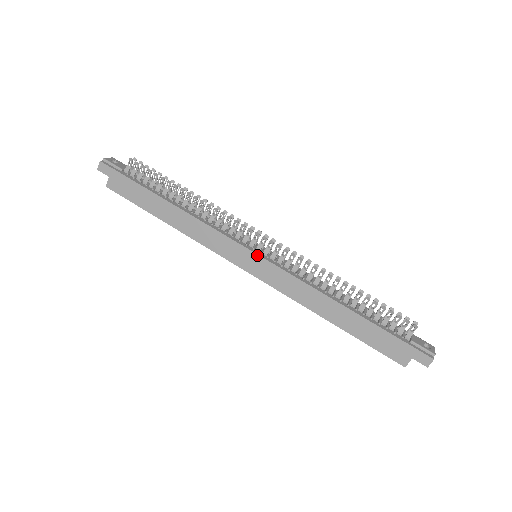
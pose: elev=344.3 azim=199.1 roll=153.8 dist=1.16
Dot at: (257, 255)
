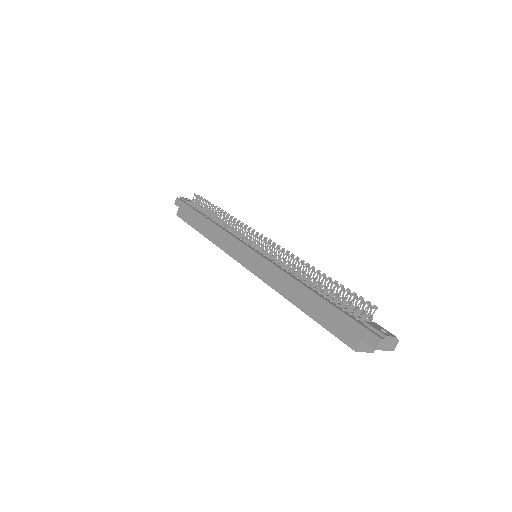
Dot at: (251, 249)
